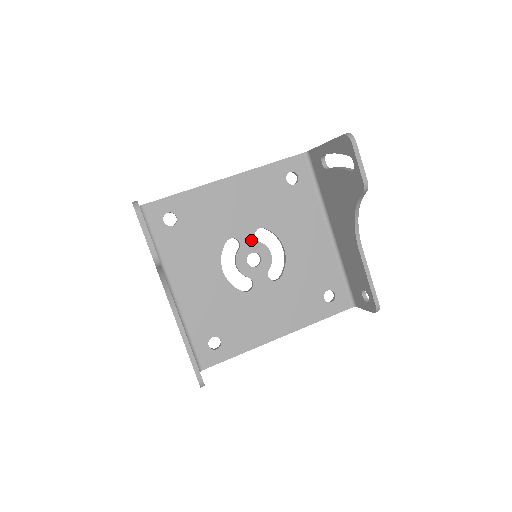
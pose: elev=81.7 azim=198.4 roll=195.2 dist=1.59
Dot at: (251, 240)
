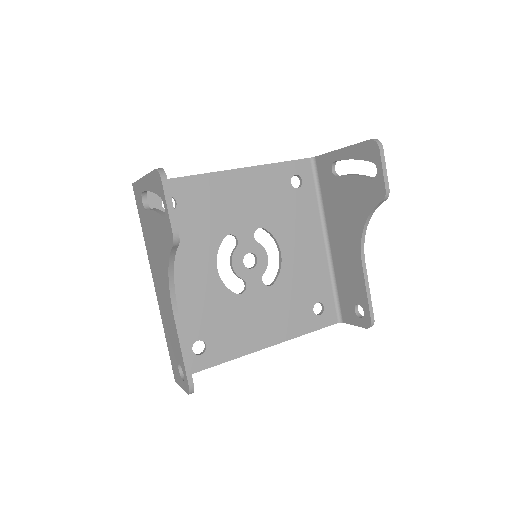
Dot at: (250, 239)
